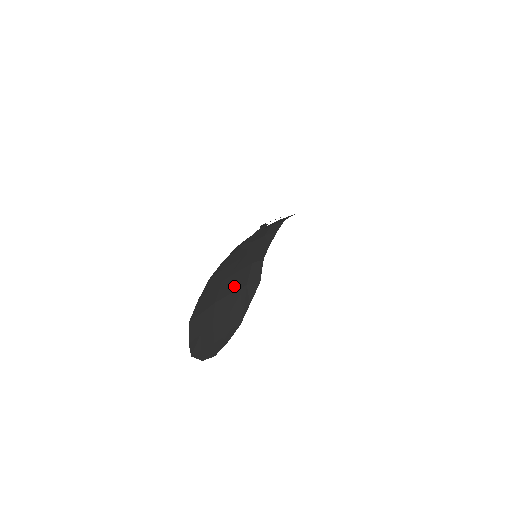
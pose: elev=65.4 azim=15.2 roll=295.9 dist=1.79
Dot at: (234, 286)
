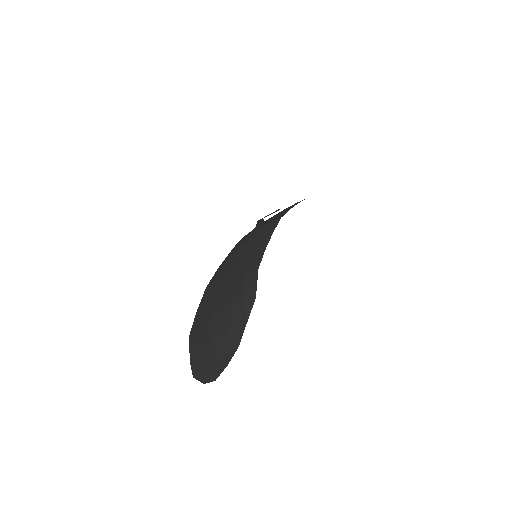
Dot at: (229, 301)
